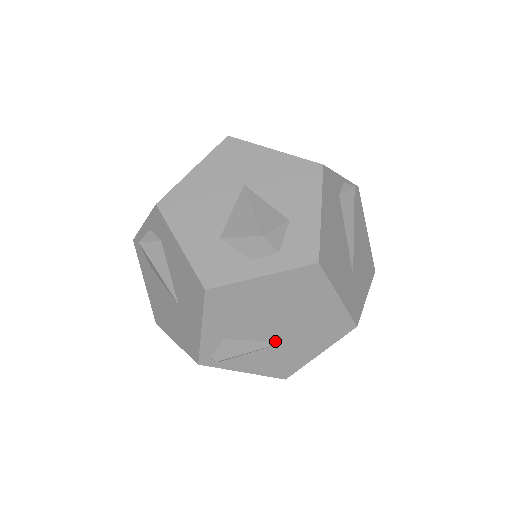
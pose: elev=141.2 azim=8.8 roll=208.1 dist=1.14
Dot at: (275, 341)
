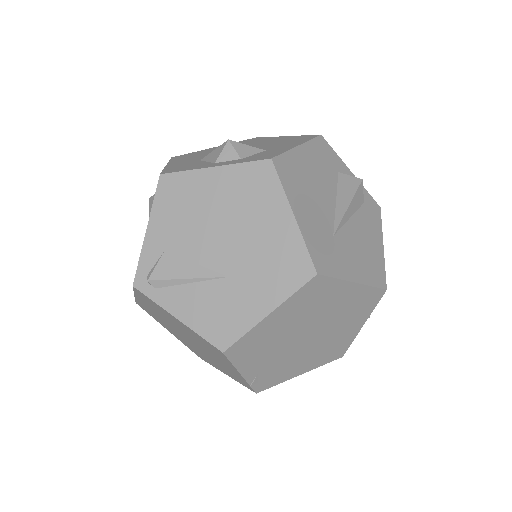
Dot at: (217, 271)
